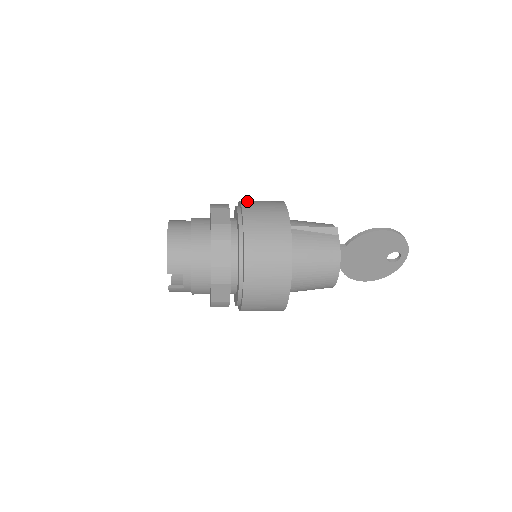
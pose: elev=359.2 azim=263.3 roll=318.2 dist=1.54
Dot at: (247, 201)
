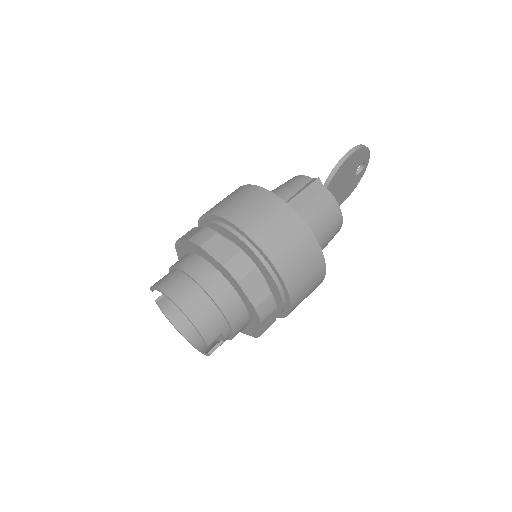
Dot at: (223, 210)
